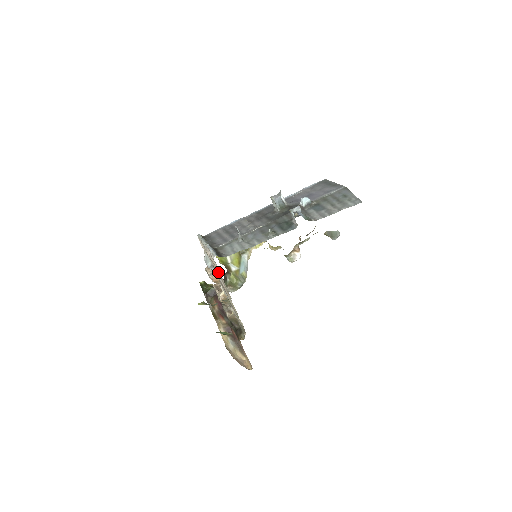
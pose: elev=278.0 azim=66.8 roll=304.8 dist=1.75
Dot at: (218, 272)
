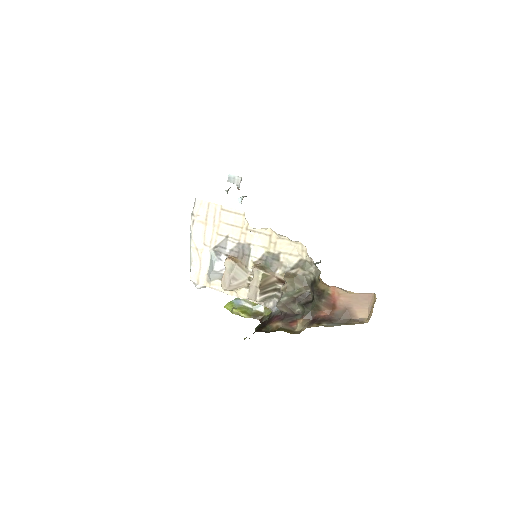
Dot at: (217, 224)
